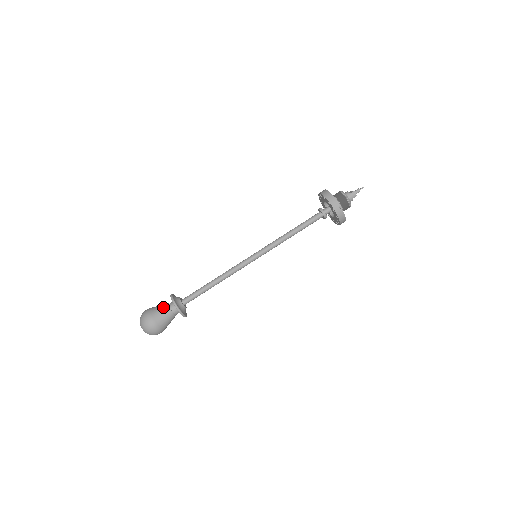
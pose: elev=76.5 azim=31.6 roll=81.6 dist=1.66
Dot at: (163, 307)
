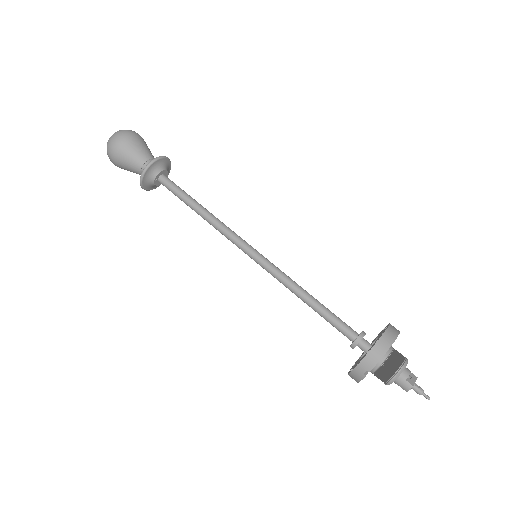
Dot at: (141, 154)
